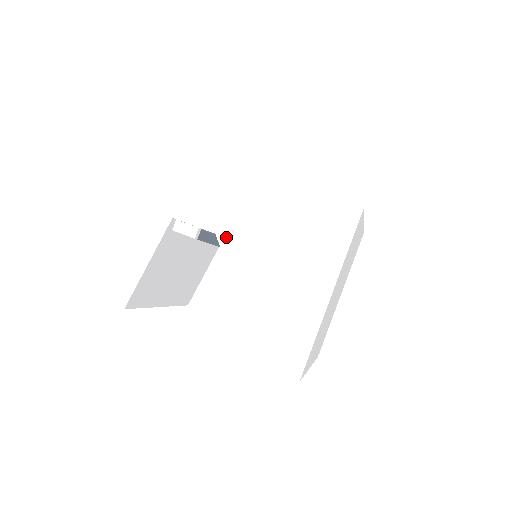
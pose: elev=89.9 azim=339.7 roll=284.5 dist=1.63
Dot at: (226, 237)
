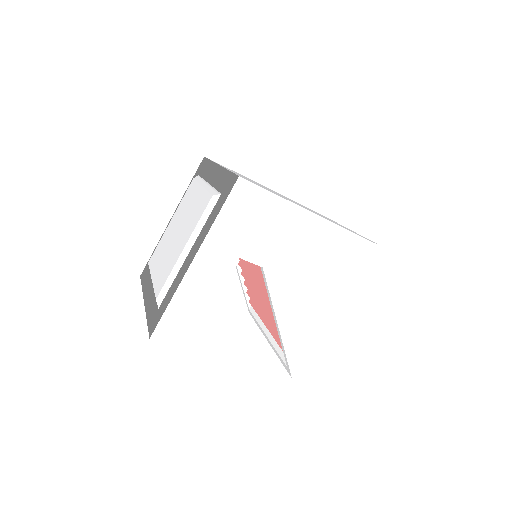
Dot at: (273, 271)
